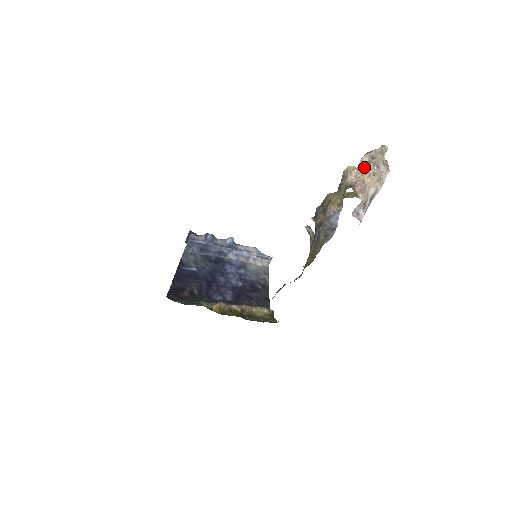
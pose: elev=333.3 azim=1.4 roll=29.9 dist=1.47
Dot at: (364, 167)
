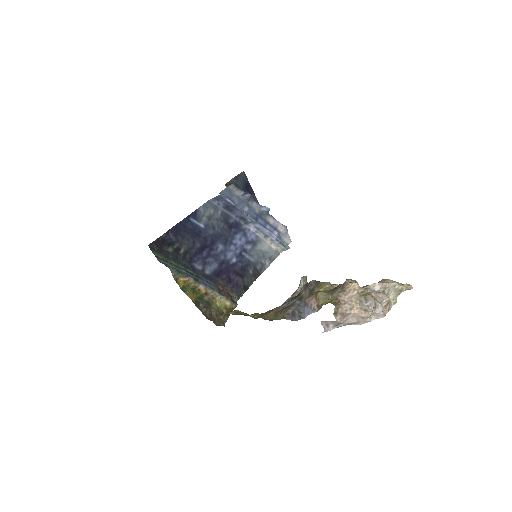
Dot at: (364, 297)
